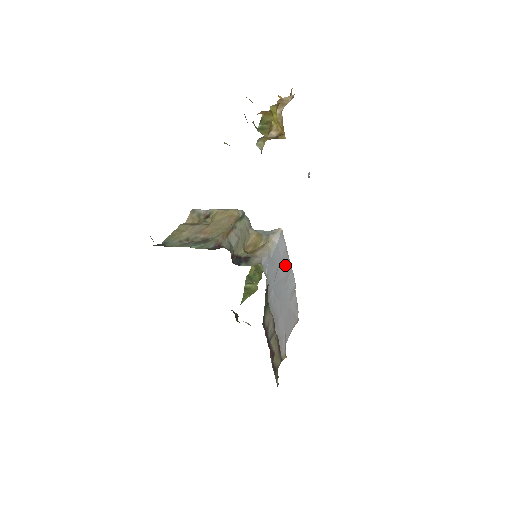
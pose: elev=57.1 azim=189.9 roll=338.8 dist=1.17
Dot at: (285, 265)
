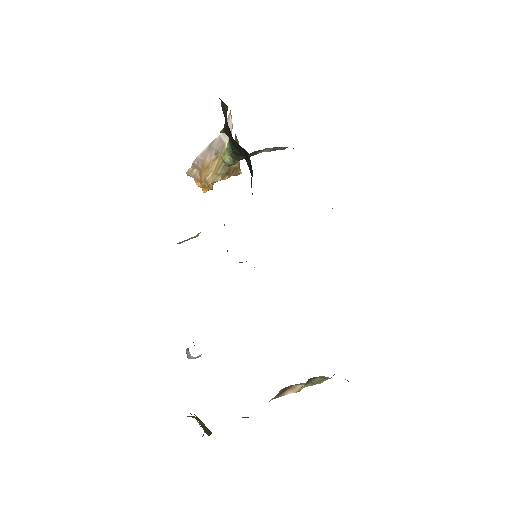
Dot at: occluded
